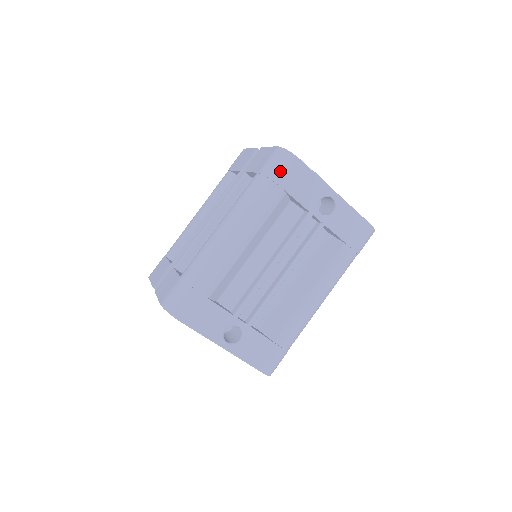
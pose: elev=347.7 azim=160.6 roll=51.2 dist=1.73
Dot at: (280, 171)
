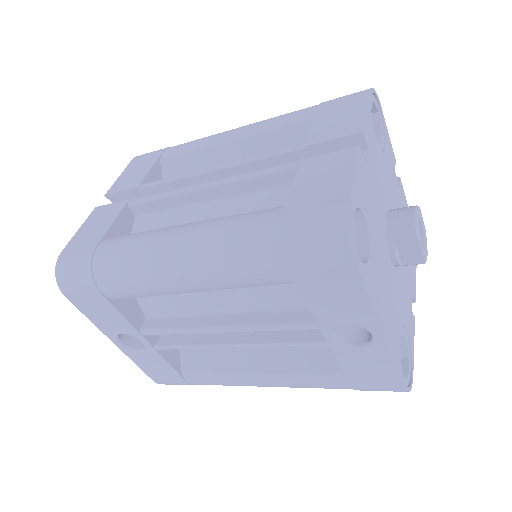
Dot at: (307, 254)
